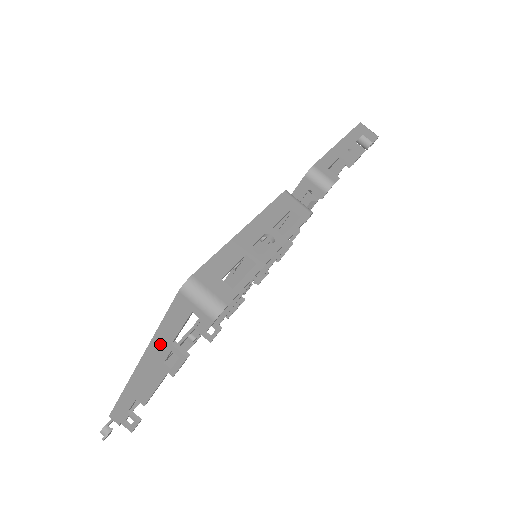
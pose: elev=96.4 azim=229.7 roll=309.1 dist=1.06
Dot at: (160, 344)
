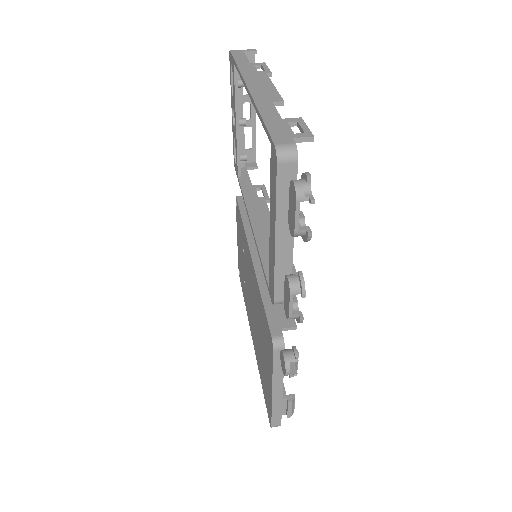
Dot at: (245, 67)
